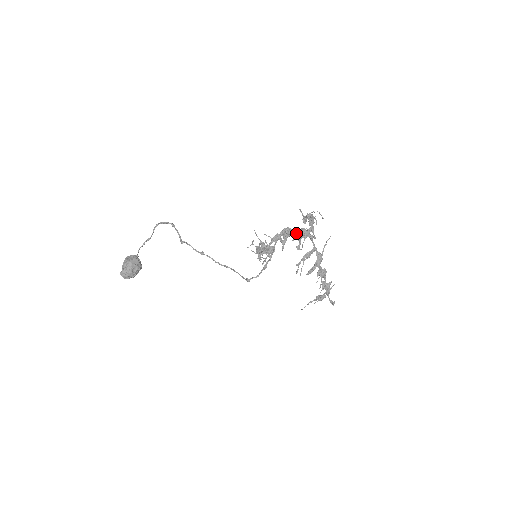
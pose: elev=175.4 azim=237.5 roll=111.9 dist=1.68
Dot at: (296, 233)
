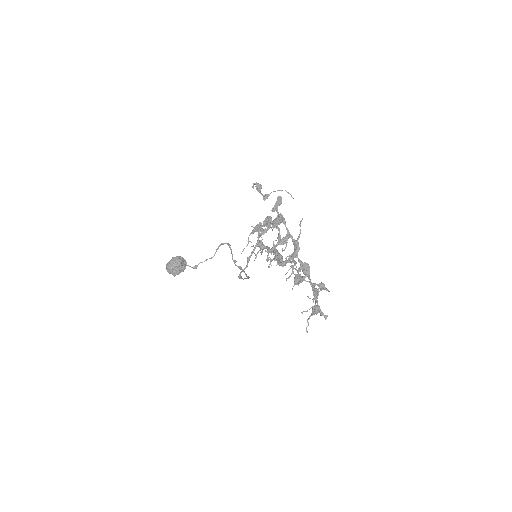
Dot at: (274, 220)
